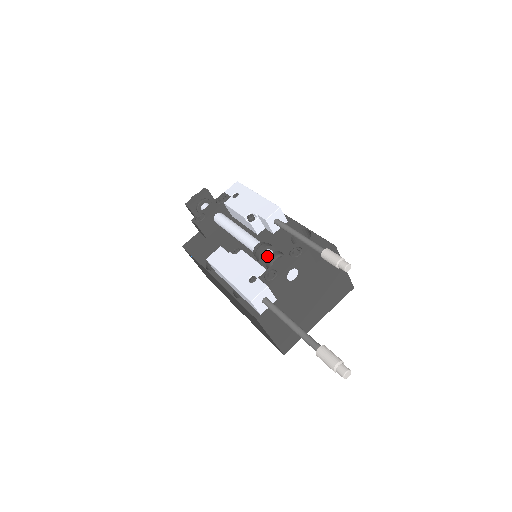
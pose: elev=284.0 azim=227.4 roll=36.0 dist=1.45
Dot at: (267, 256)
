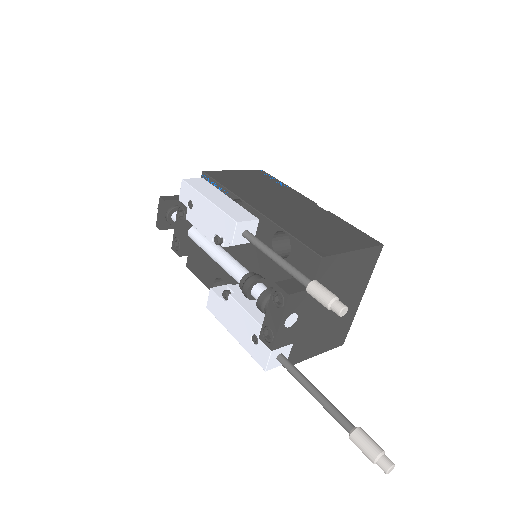
Dot at: (256, 299)
